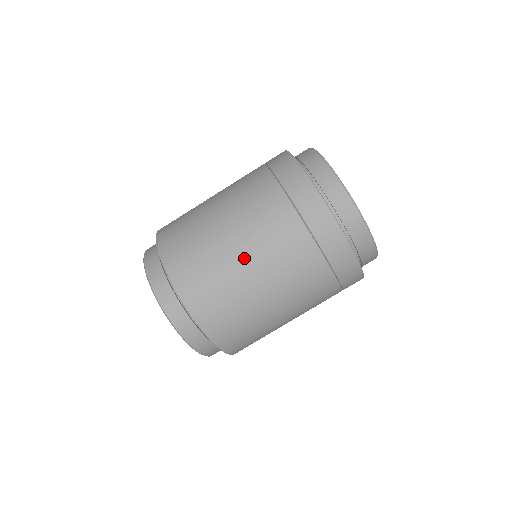
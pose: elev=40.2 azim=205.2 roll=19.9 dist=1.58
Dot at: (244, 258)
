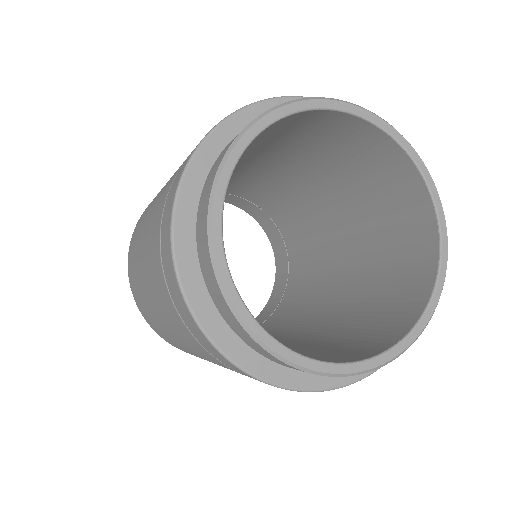
Dot at: (182, 344)
